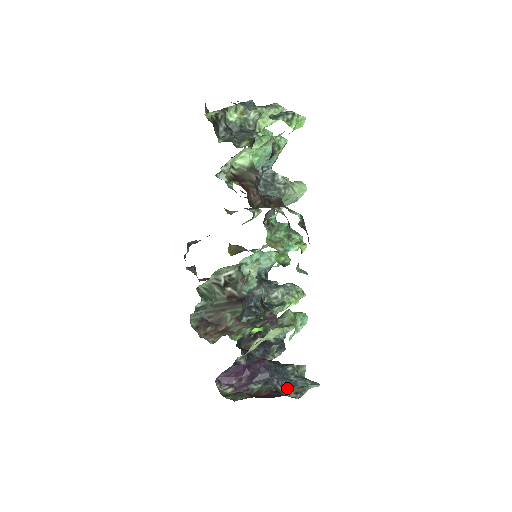
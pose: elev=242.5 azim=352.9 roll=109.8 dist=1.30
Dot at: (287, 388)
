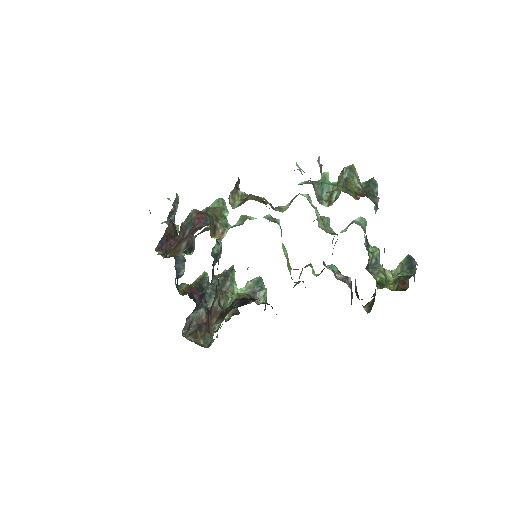
Dot at: (207, 301)
